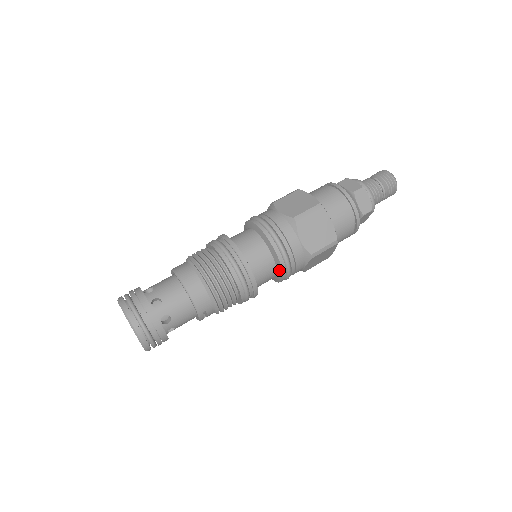
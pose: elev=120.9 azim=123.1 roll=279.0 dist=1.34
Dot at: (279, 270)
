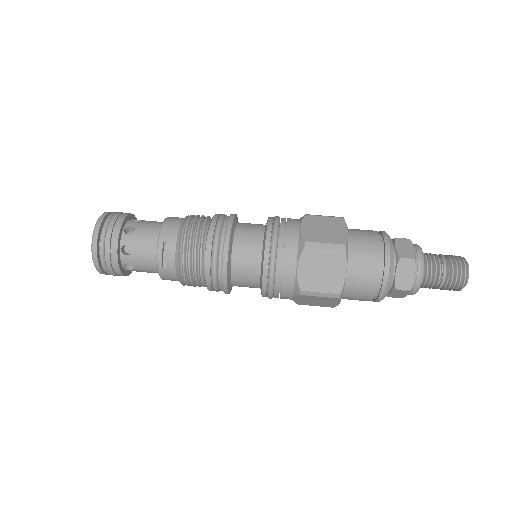
Dot at: (263, 248)
